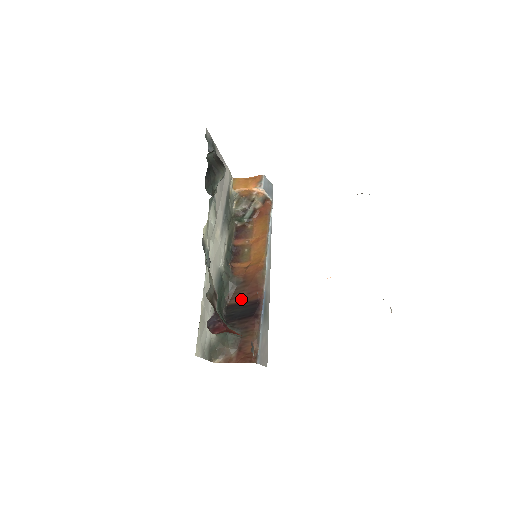
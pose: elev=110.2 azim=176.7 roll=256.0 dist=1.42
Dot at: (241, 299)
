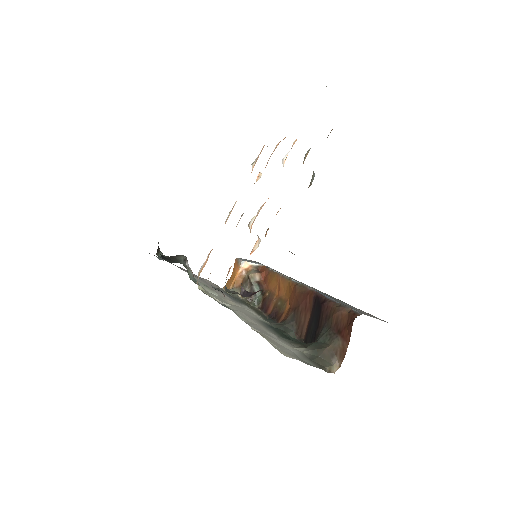
Dot at: (306, 320)
